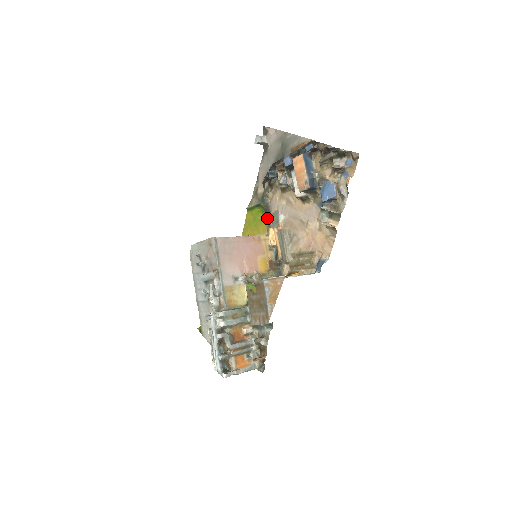
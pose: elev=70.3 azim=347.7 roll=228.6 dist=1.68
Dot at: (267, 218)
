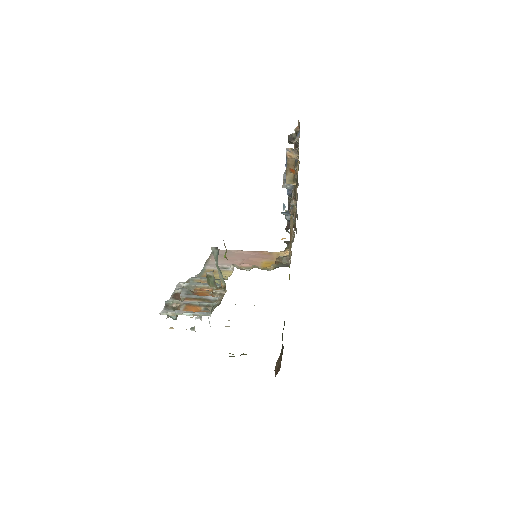
Dot at: (287, 245)
